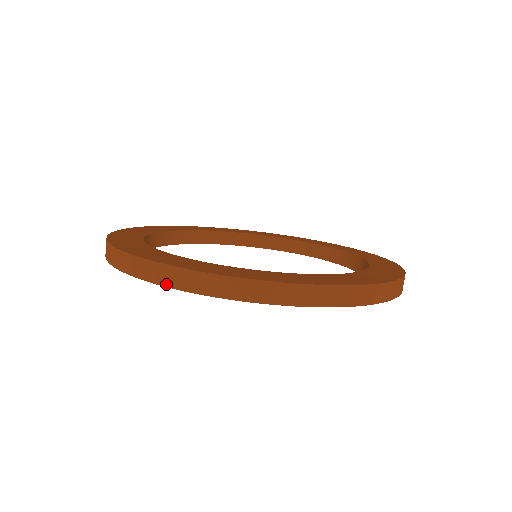
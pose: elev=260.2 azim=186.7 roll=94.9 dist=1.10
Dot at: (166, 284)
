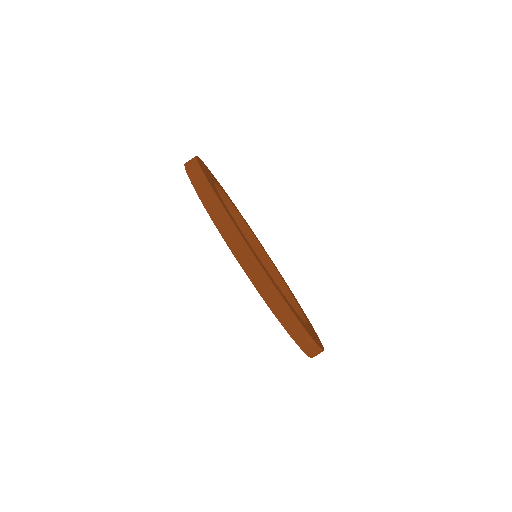
Dot at: (248, 273)
